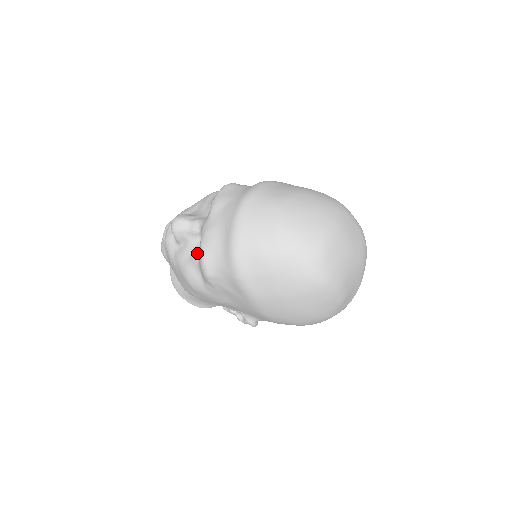
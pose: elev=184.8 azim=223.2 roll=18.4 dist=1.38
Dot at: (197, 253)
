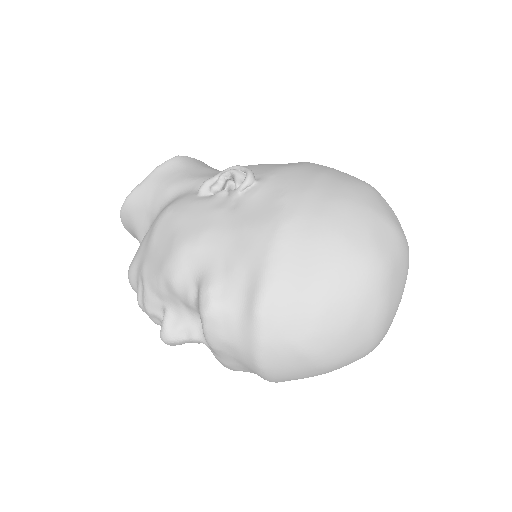
Dot at: occluded
